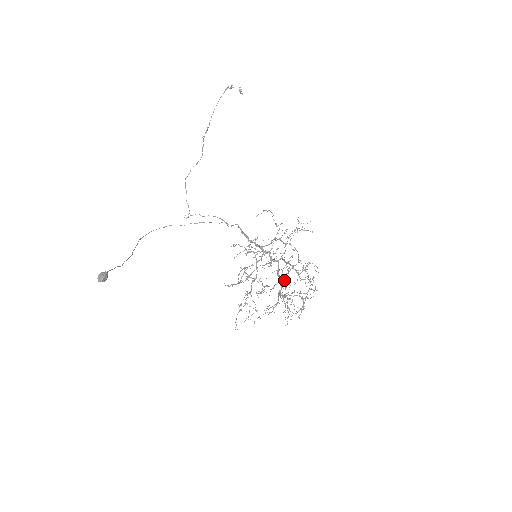
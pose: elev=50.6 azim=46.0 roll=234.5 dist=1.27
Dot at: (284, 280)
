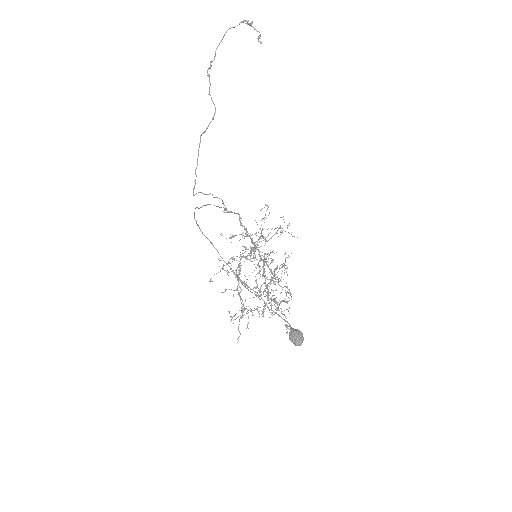
Dot at: (287, 288)
